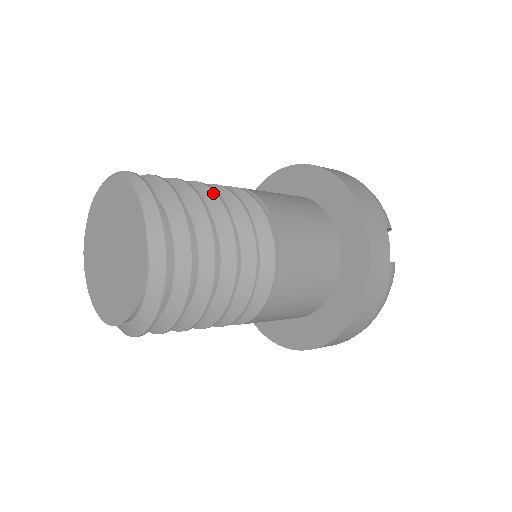
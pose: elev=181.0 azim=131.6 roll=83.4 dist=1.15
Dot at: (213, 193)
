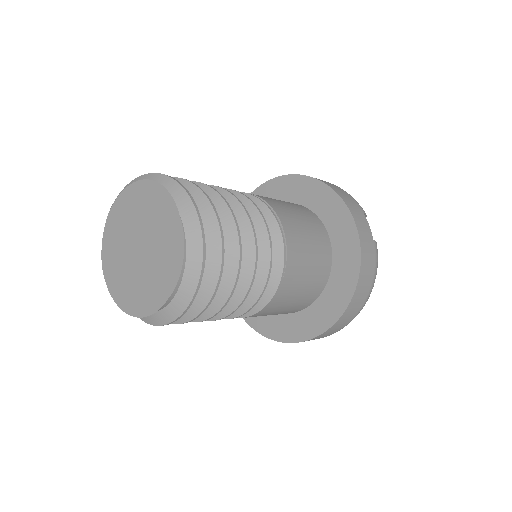
Dot at: (221, 189)
